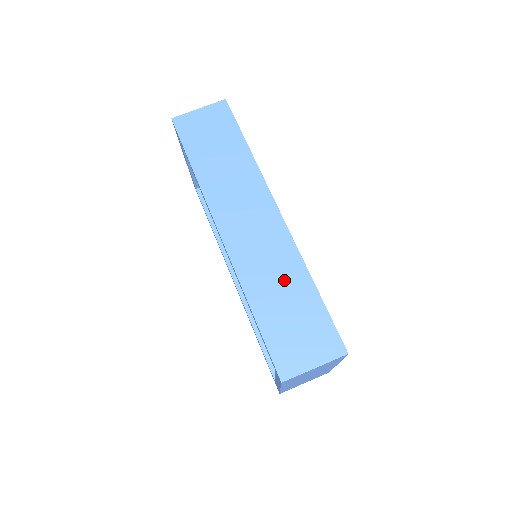
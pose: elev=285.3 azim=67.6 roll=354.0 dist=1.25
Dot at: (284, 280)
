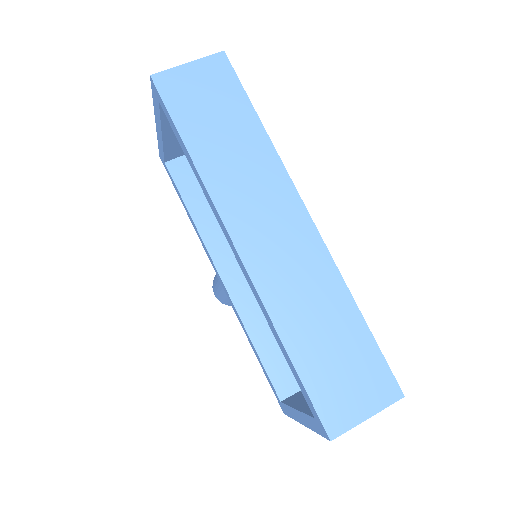
Dot at: (323, 307)
